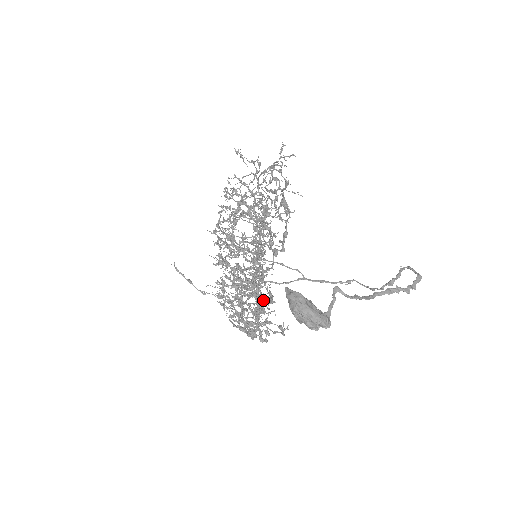
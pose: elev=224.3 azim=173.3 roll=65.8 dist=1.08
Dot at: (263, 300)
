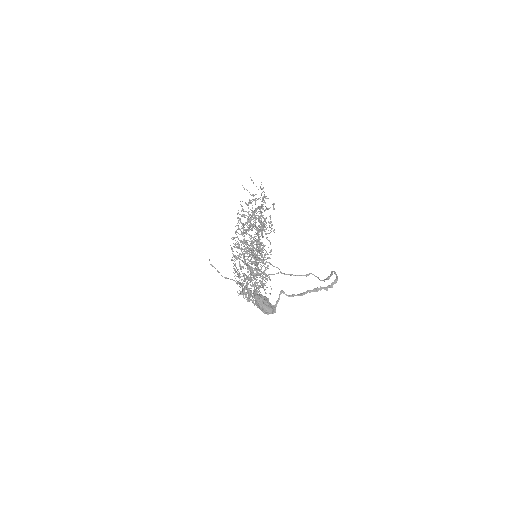
Dot at: (261, 282)
